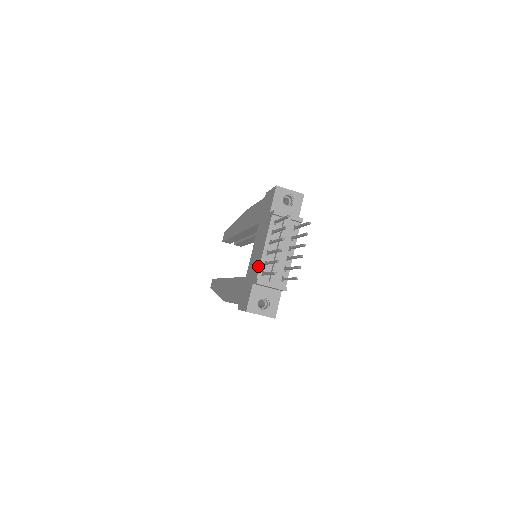
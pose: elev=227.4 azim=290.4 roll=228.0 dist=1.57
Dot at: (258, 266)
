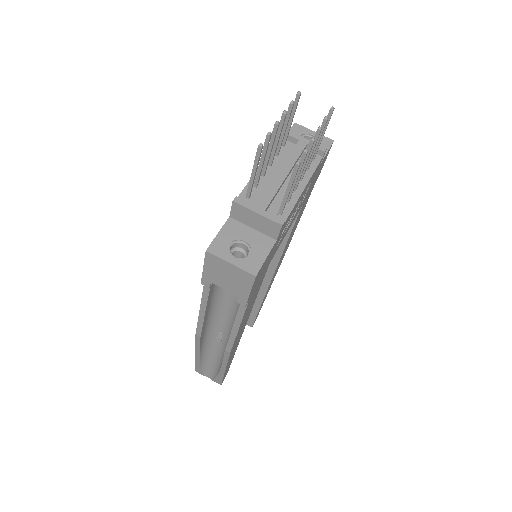
Dot at: (243, 190)
